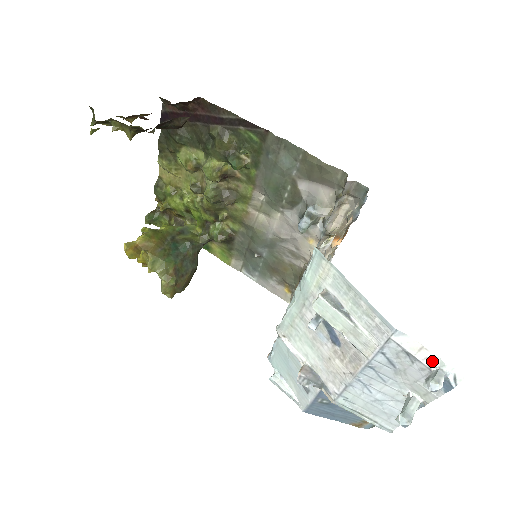
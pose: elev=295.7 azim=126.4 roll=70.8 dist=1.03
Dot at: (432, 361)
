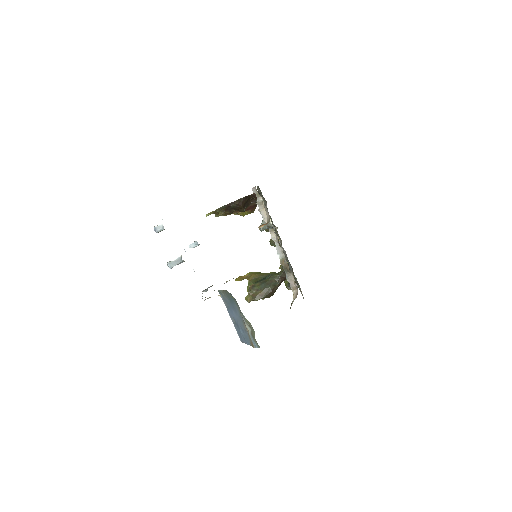
Dot at: occluded
